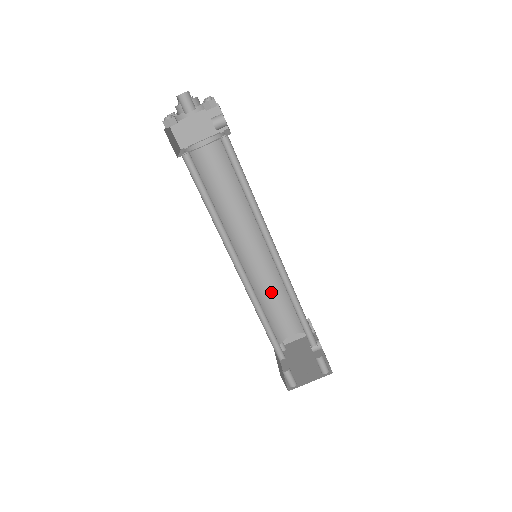
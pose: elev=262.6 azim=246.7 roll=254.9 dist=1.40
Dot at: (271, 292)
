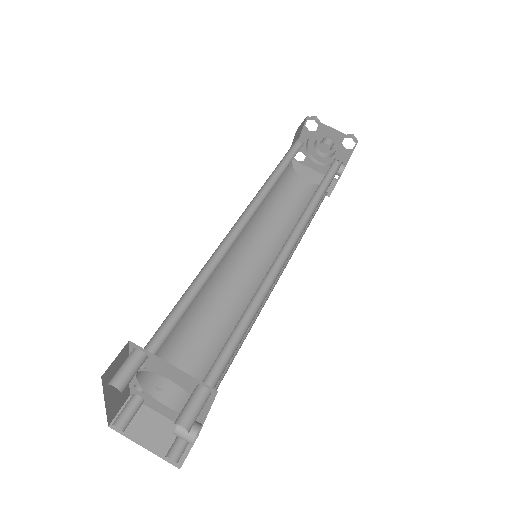
Dot at: (212, 325)
